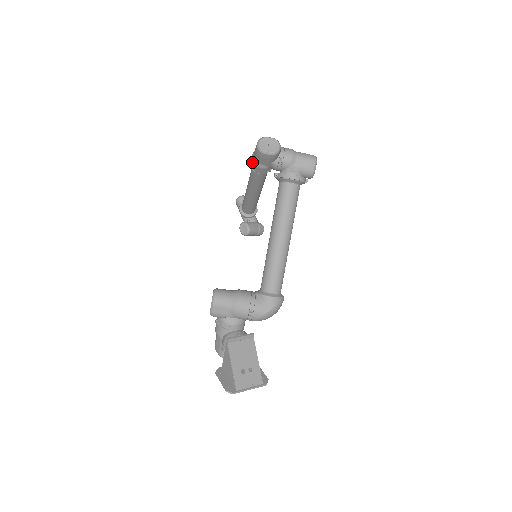
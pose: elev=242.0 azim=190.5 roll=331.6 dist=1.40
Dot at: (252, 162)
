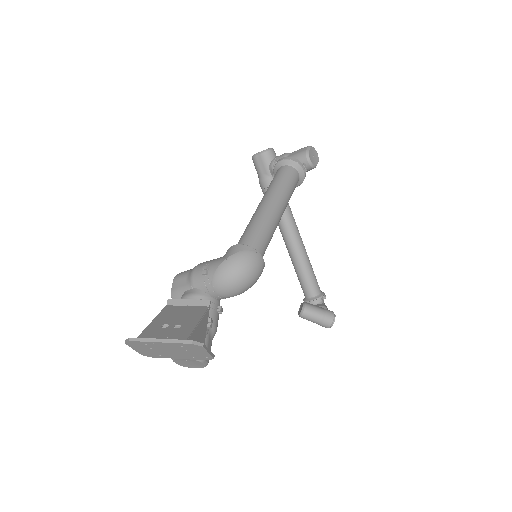
Dot at: (259, 183)
